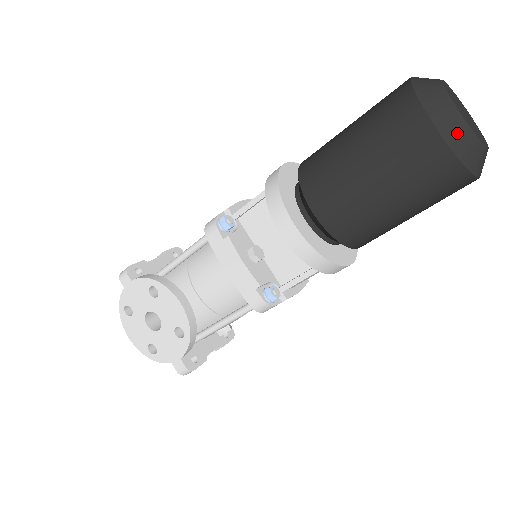
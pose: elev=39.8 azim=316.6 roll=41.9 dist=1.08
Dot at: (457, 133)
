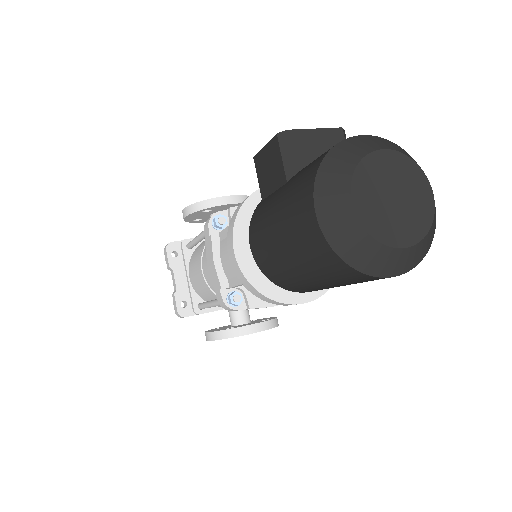
Dot at: (412, 258)
